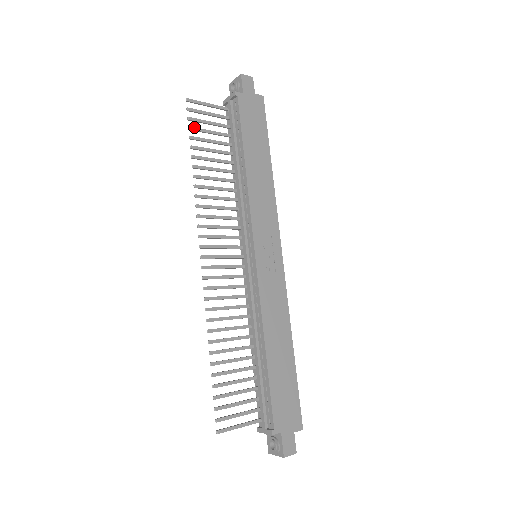
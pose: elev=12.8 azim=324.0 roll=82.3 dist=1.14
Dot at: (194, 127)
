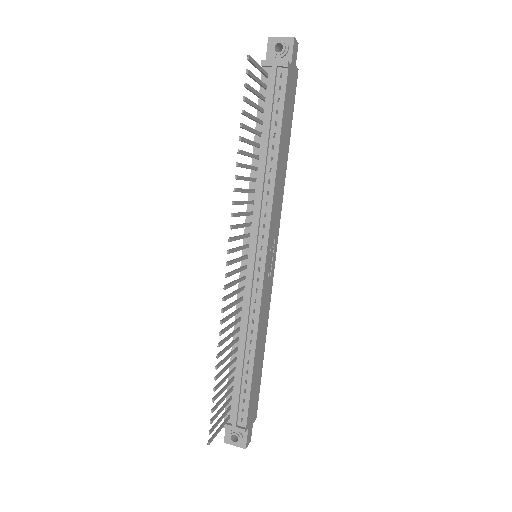
Dot at: (247, 98)
